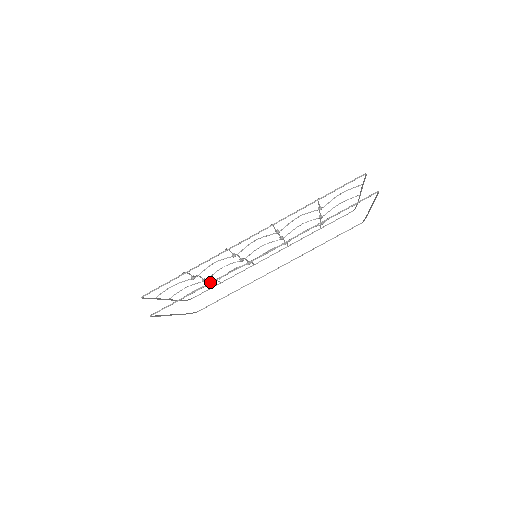
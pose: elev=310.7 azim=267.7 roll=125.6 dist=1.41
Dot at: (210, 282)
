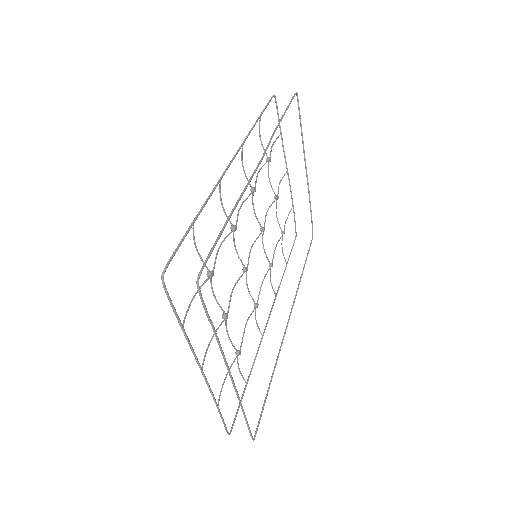
Dot at: (236, 202)
